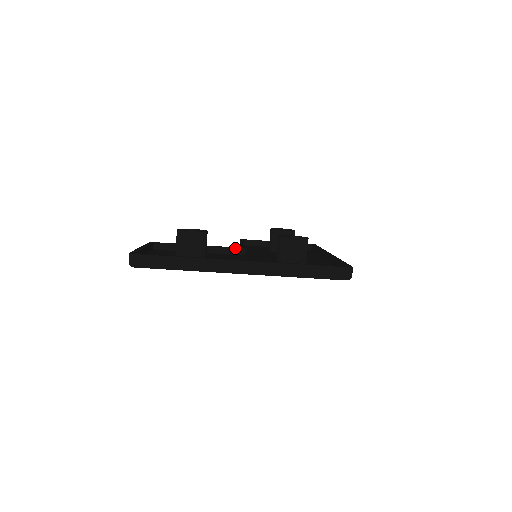
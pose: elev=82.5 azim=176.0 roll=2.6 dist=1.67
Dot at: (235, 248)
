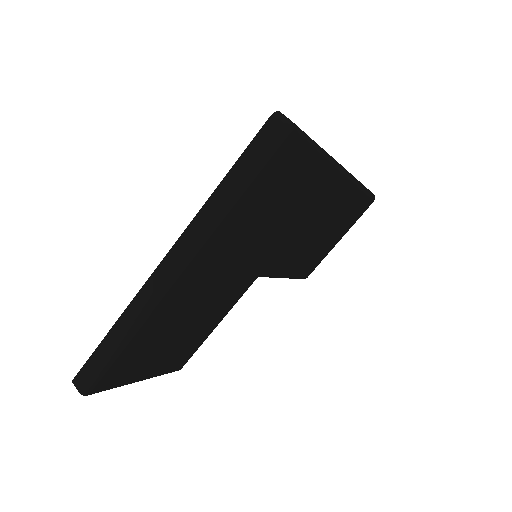
Dot at: occluded
